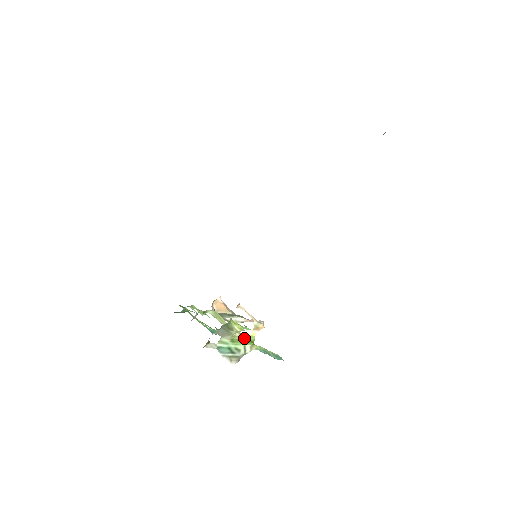
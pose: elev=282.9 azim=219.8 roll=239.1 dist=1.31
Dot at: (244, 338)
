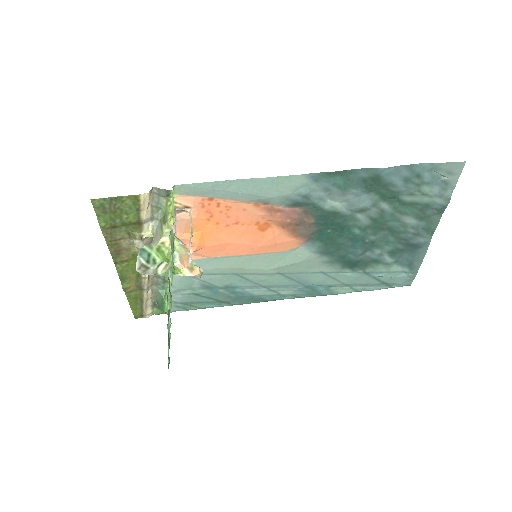
Dot at: occluded
